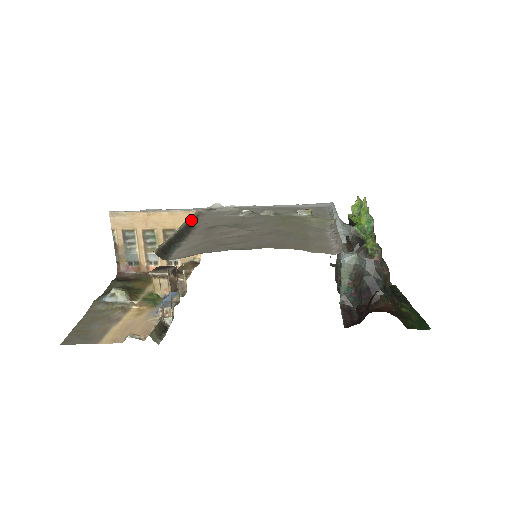
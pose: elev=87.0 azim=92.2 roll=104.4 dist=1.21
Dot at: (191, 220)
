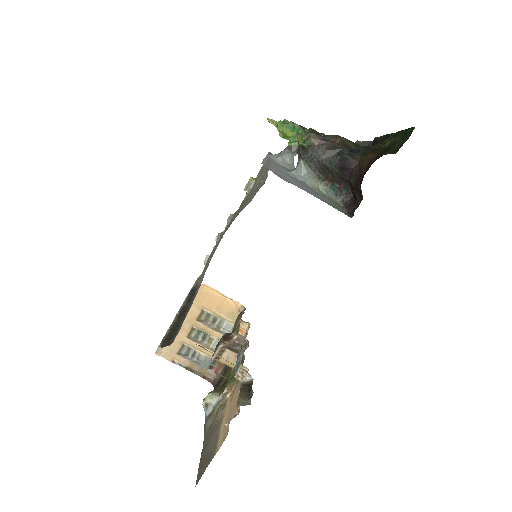
Dot at: (191, 292)
